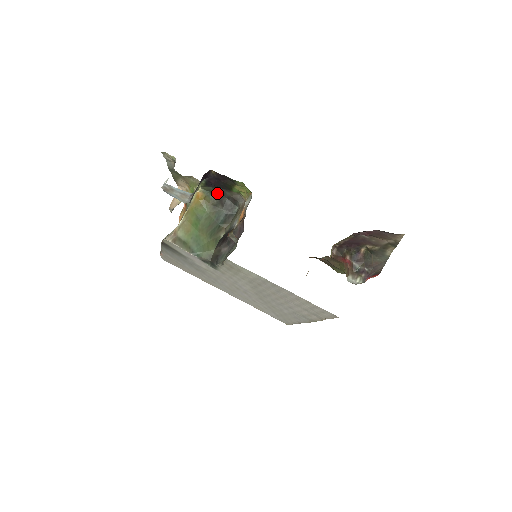
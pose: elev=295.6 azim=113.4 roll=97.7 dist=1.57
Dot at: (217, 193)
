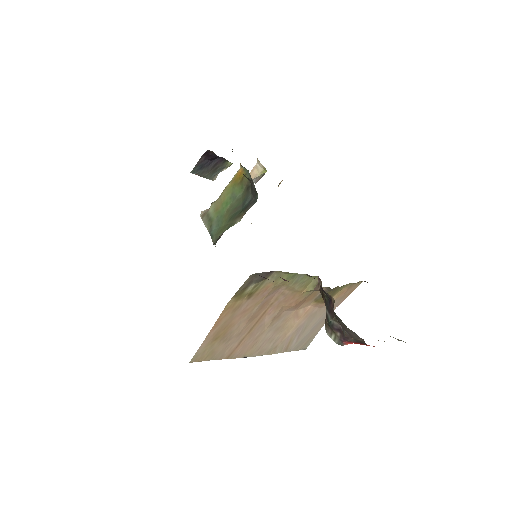
Dot at: occluded
